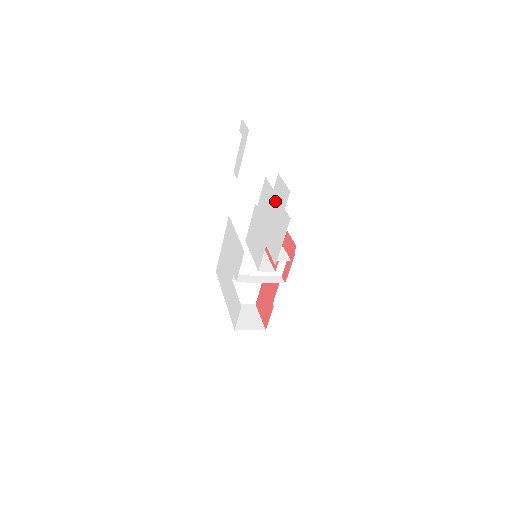
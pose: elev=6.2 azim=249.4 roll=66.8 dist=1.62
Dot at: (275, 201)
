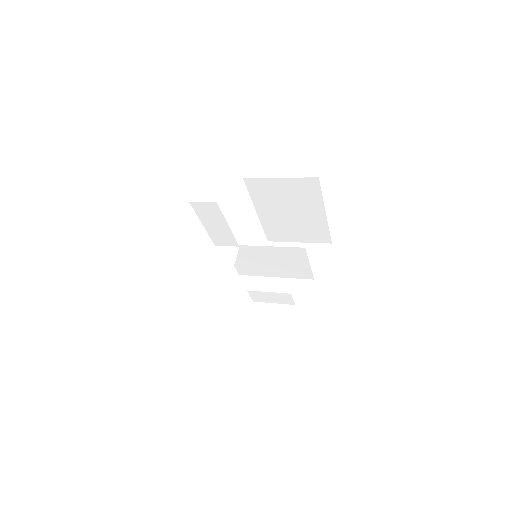
Dot at: occluded
